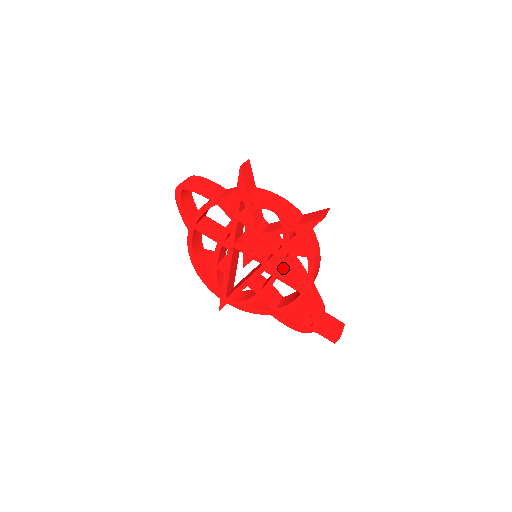
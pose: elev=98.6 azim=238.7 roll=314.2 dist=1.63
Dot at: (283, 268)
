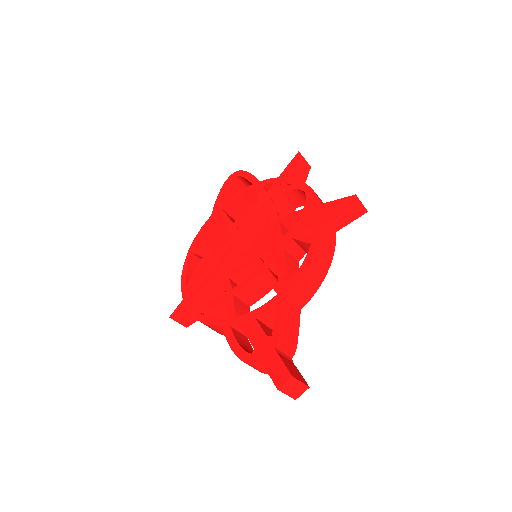
Dot at: (276, 275)
